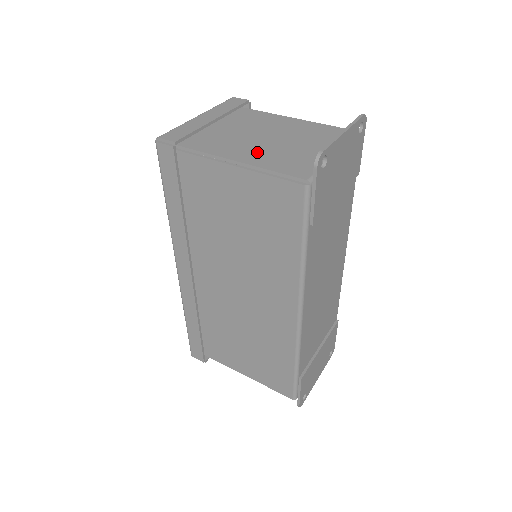
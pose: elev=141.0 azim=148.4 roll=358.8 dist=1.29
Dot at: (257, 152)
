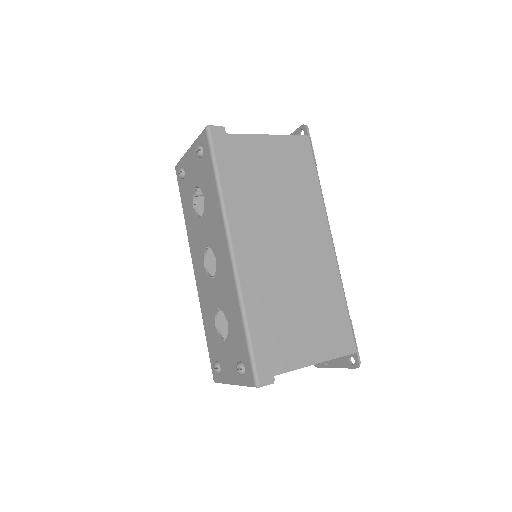
Dot at: occluded
